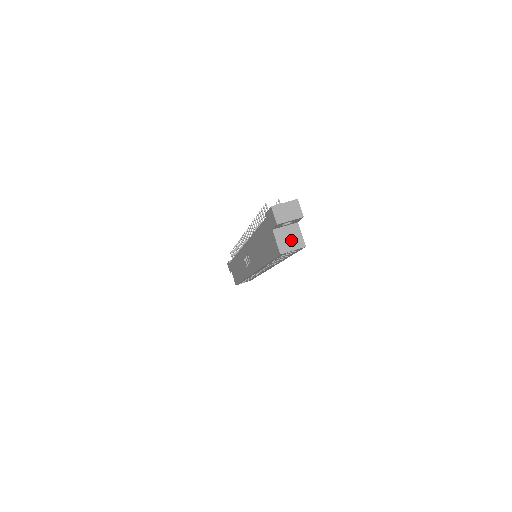
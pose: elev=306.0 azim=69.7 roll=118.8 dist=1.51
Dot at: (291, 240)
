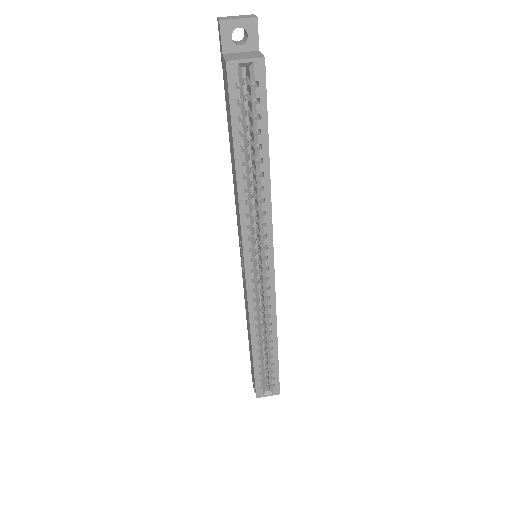
Dot at: (245, 56)
